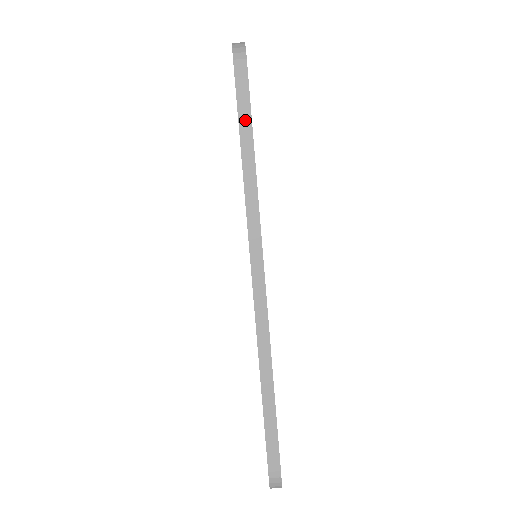
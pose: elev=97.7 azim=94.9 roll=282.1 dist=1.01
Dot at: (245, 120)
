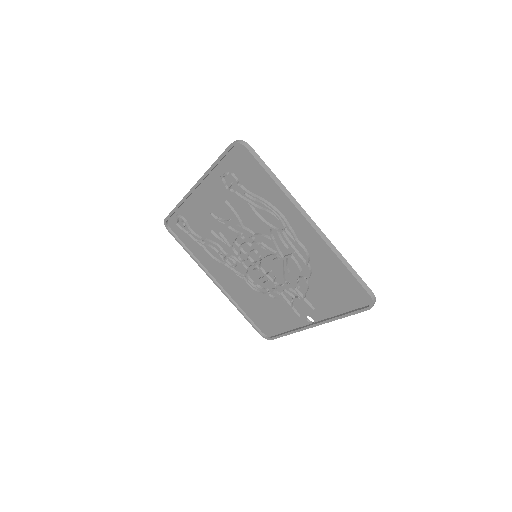
Dot at: (265, 166)
